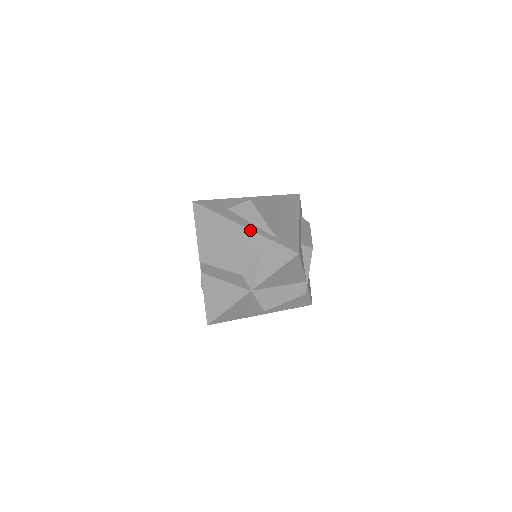
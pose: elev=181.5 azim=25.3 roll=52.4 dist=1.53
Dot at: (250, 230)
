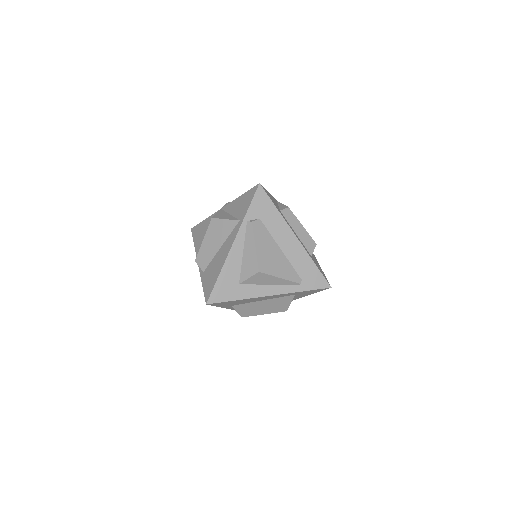
Dot at: (280, 295)
